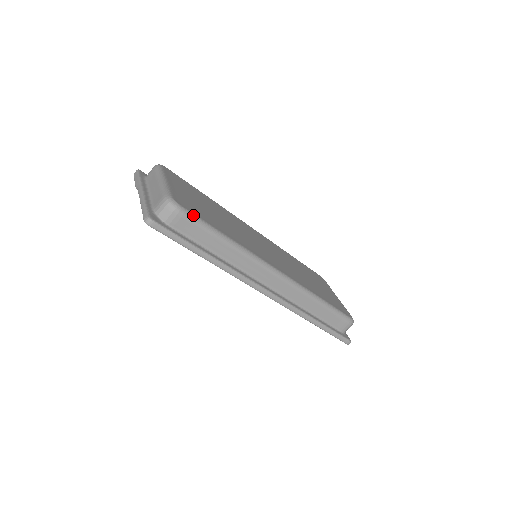
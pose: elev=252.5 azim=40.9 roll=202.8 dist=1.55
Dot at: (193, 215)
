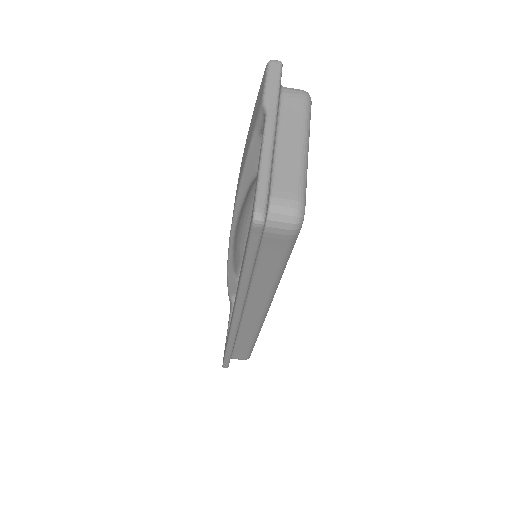
Dot at: occluded
